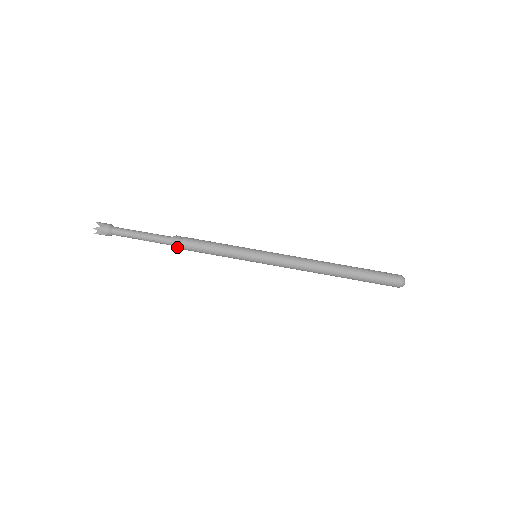
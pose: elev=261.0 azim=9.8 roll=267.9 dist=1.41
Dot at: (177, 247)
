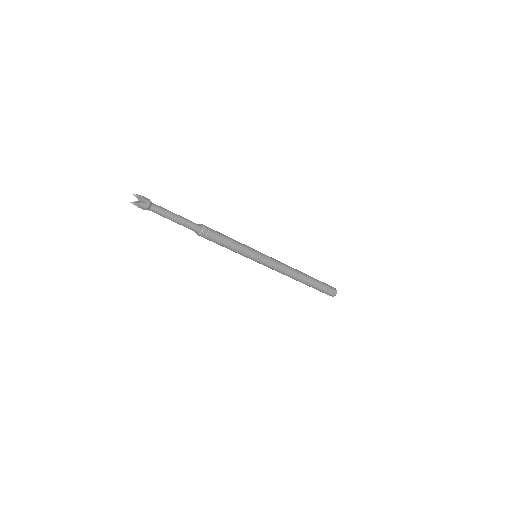
Dot at: (206, 231)
